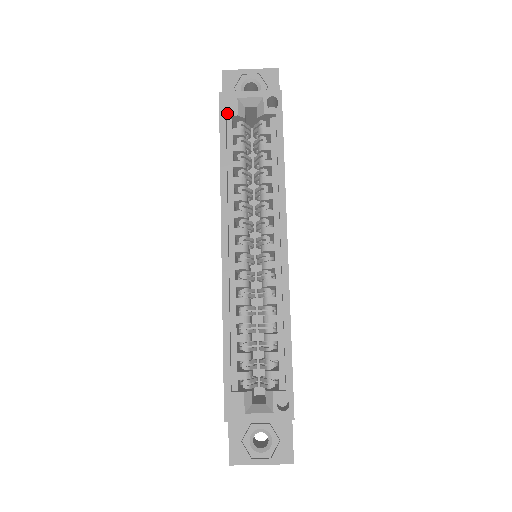
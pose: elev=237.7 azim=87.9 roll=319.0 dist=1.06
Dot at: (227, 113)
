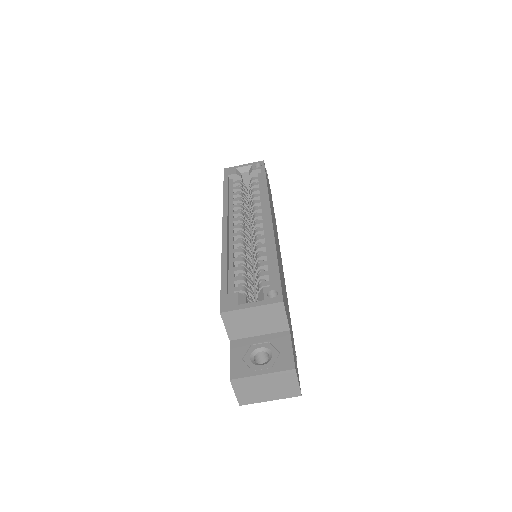
Dot at: (229, 174)
